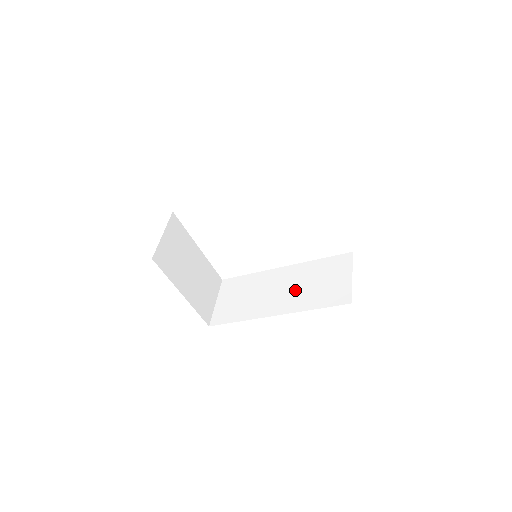
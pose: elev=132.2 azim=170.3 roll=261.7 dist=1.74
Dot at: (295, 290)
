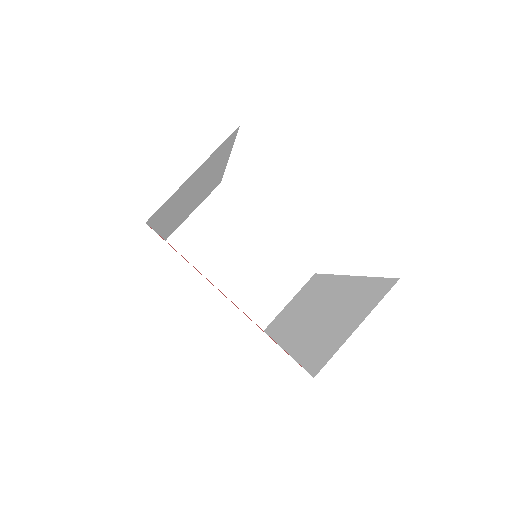
Dot at: (318, 319)
